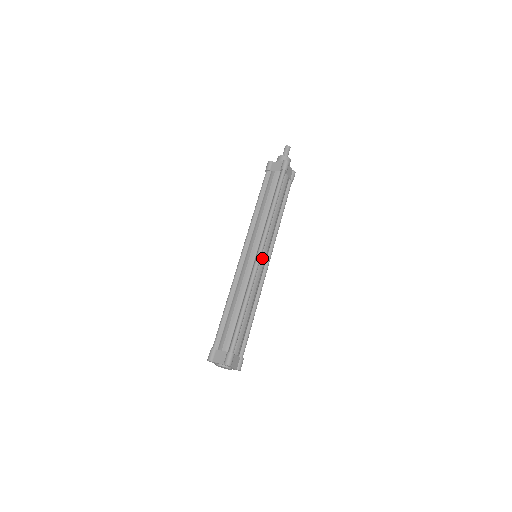
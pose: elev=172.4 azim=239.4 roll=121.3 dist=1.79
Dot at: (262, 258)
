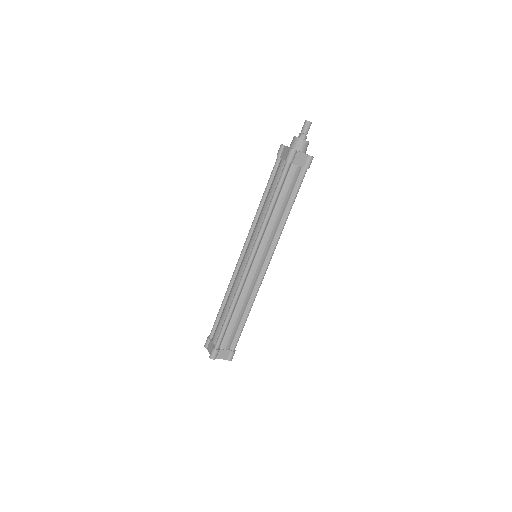
Dot at: (255, 262)
